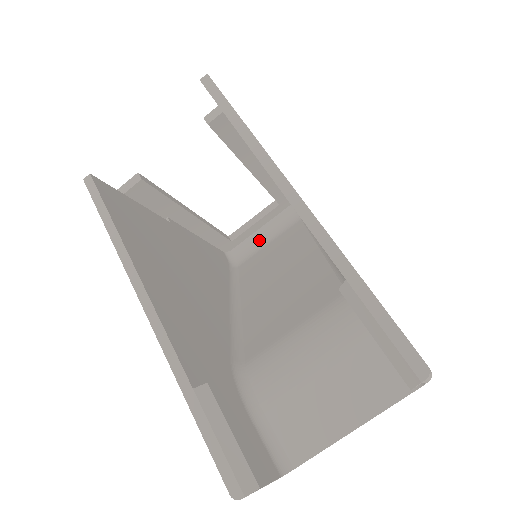
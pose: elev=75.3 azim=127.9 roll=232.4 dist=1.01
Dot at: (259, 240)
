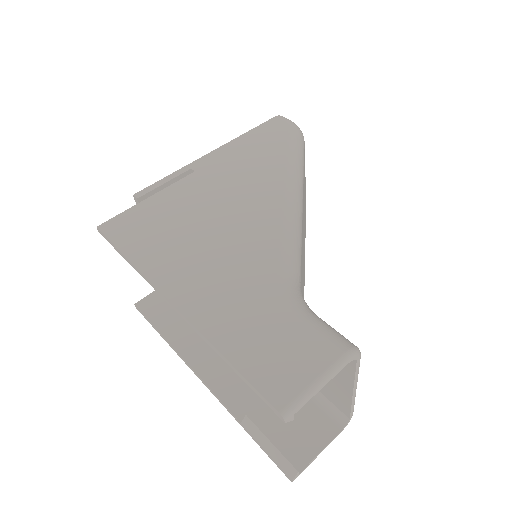
Dot at: occluded
